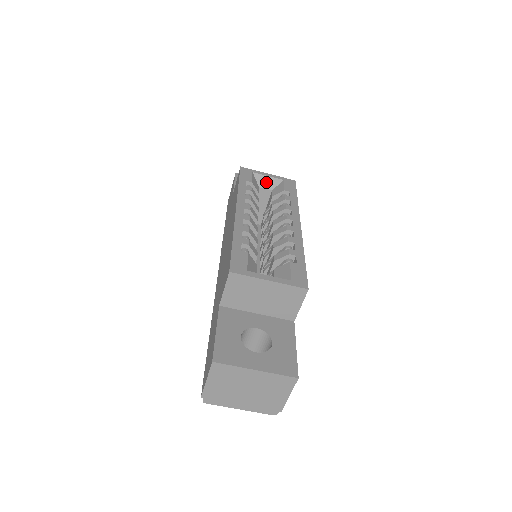
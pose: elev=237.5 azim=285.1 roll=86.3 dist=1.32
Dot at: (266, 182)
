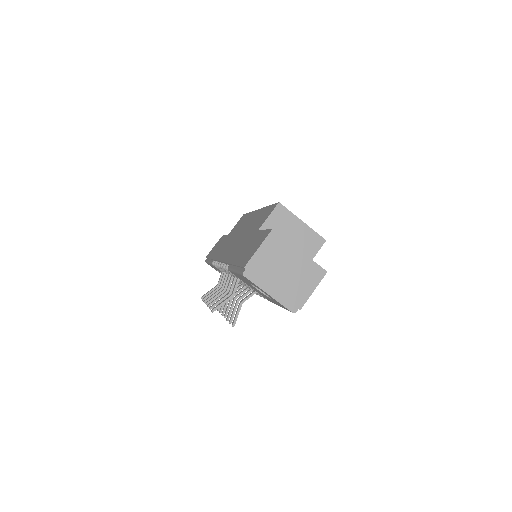
Dot at: occluded
